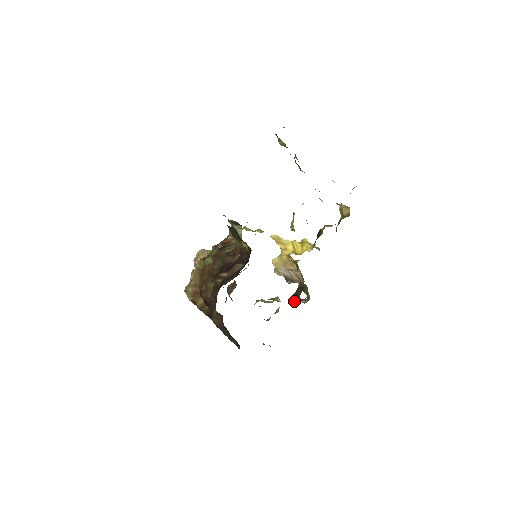
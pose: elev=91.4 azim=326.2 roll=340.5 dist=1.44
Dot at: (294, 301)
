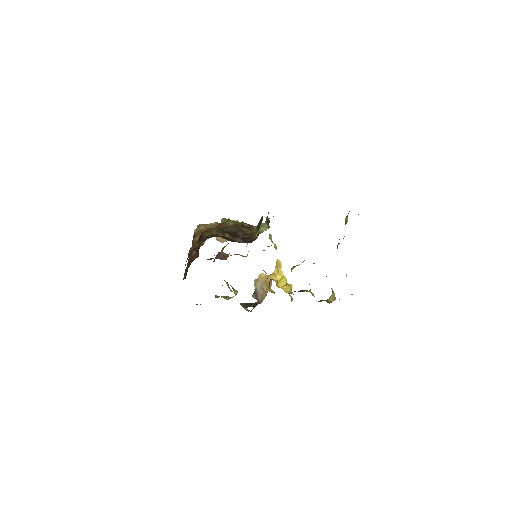
Dot at: (242, 305)
